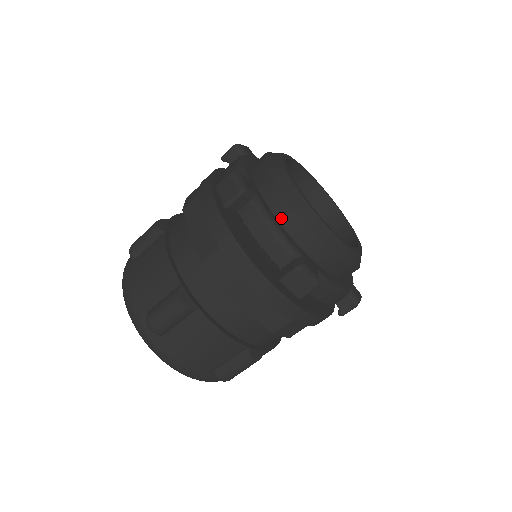
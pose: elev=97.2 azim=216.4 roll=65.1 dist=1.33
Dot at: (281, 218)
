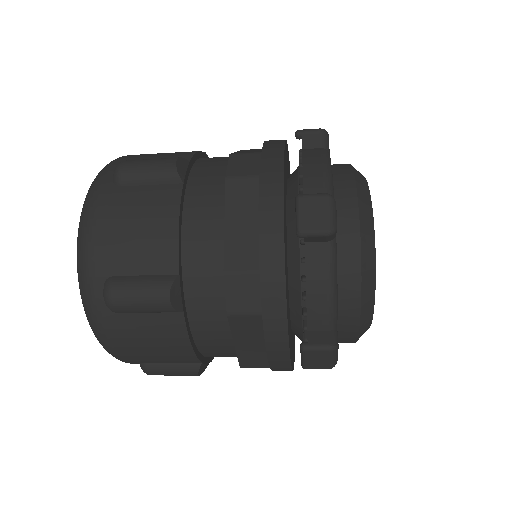
Dot at: (337, 179)
